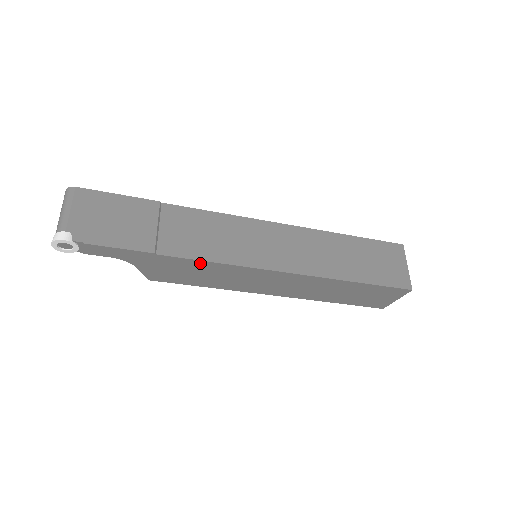
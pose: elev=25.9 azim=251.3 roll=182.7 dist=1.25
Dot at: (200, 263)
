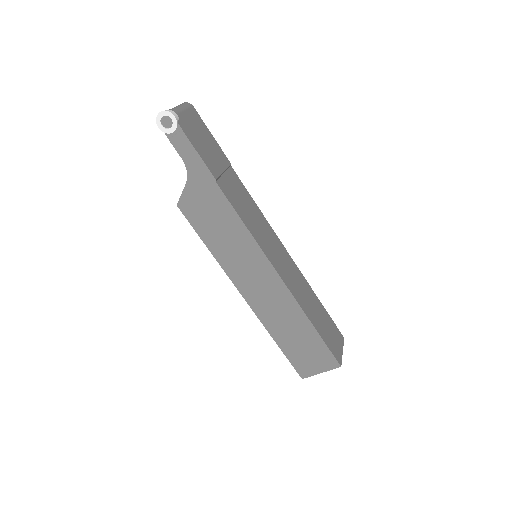
Dot at: (233, 216)
